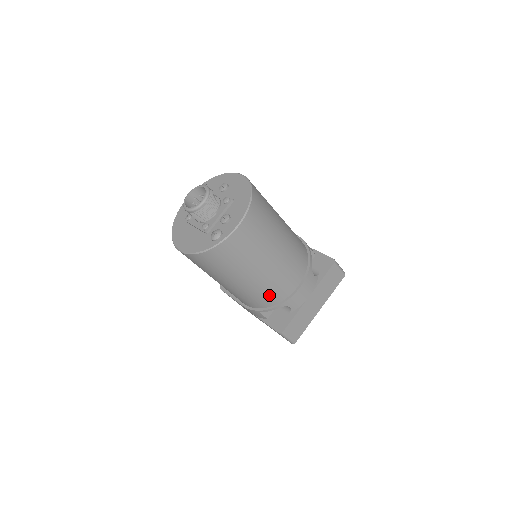
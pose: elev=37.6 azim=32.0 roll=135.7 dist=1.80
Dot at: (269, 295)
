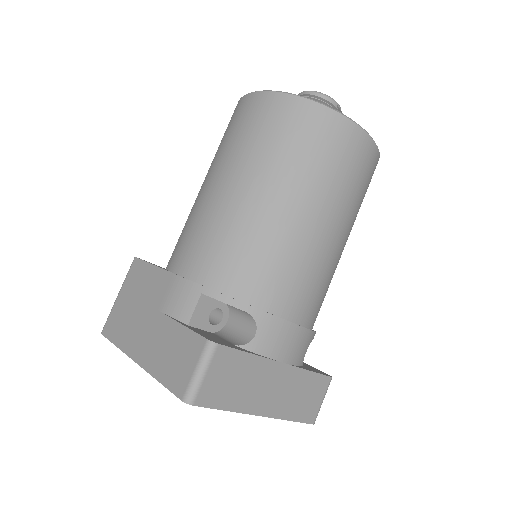
Dot at: (265, 272)
